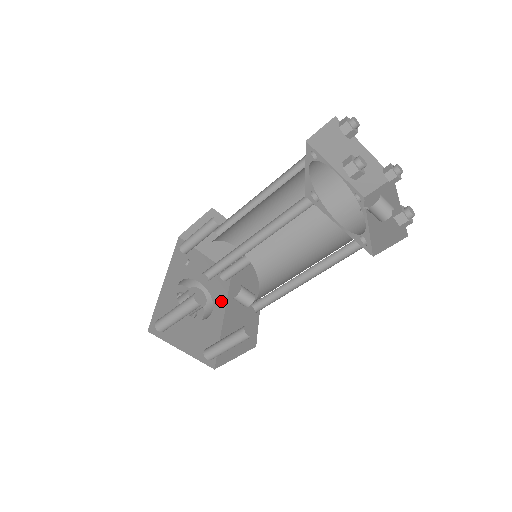
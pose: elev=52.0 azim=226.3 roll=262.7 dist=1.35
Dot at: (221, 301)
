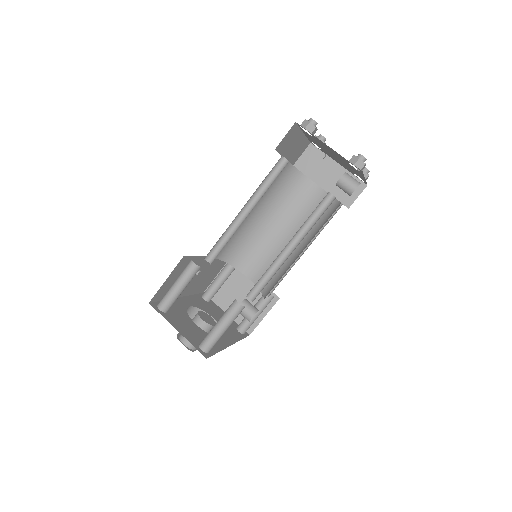
Dot at: (232, 338)
